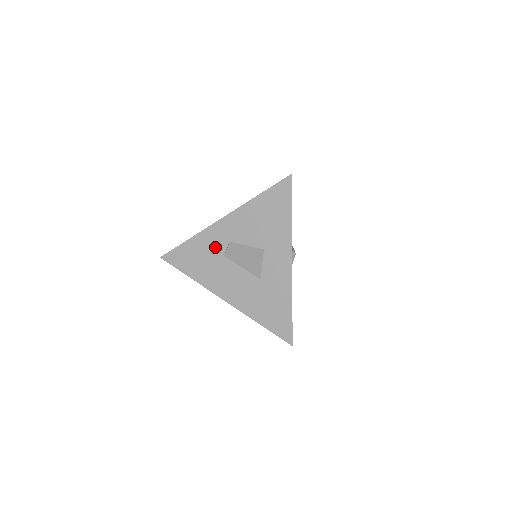
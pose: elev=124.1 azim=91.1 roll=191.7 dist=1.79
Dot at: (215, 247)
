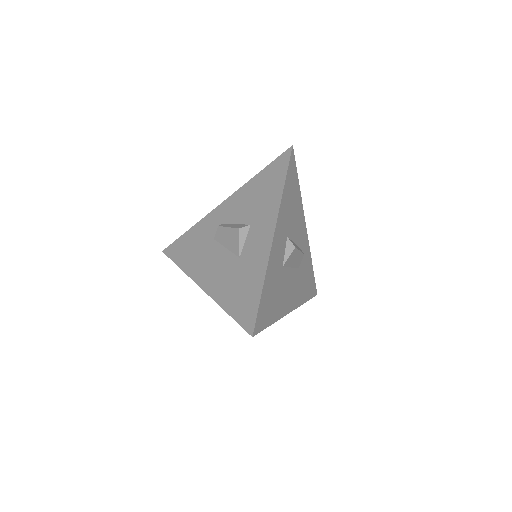
Dot at: (209, 231)
